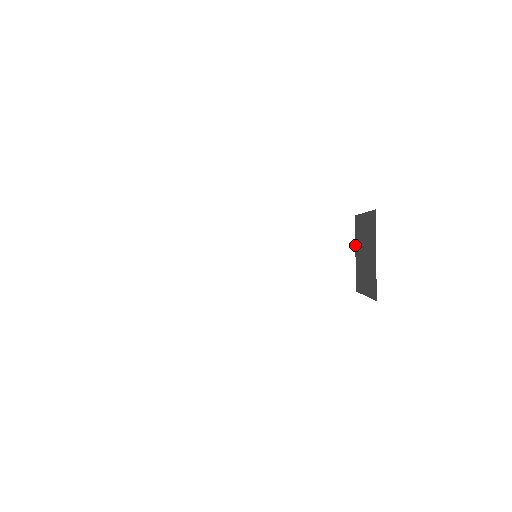
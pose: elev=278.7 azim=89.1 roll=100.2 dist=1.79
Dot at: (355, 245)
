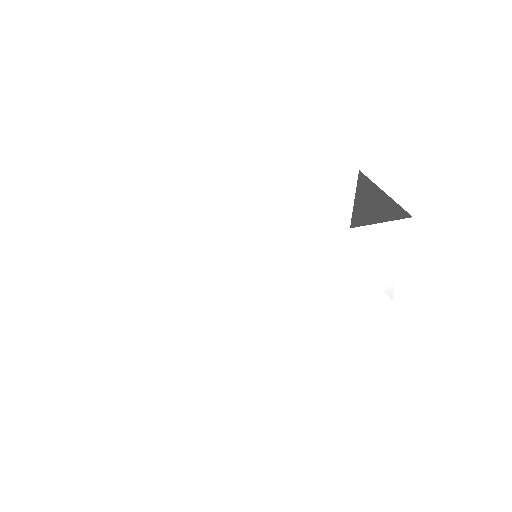
Dot at: occluded
